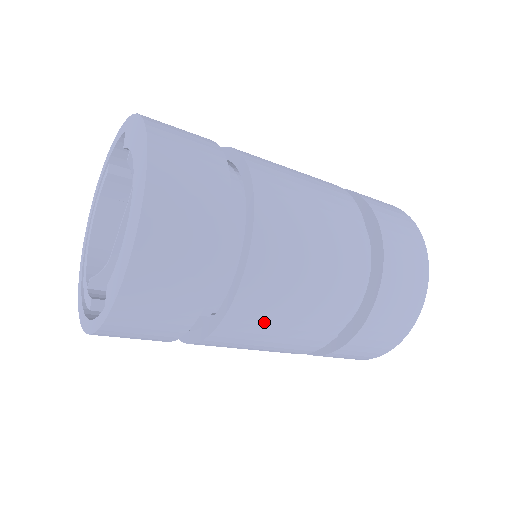
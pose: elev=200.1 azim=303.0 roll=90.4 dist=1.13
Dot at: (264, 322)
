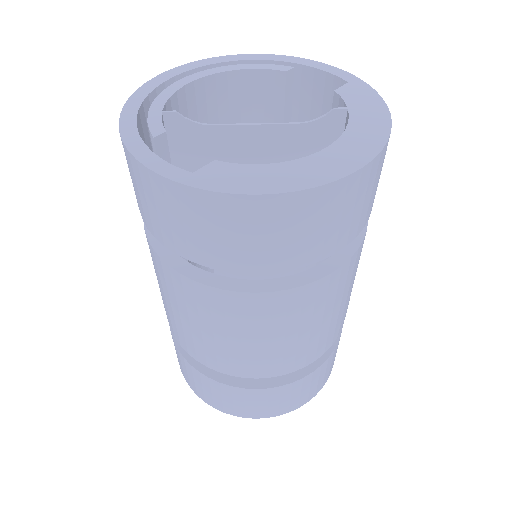
Dot at: (231, 322)
